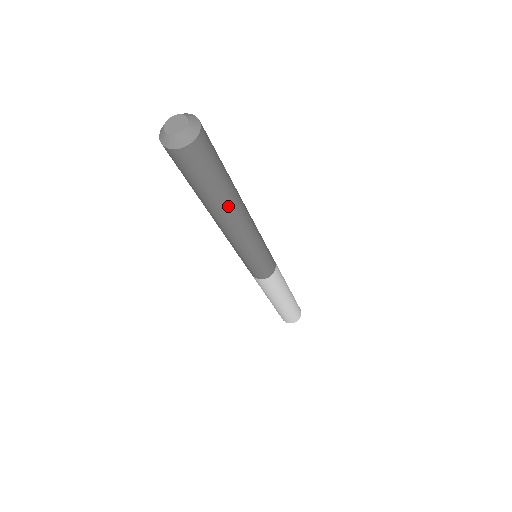
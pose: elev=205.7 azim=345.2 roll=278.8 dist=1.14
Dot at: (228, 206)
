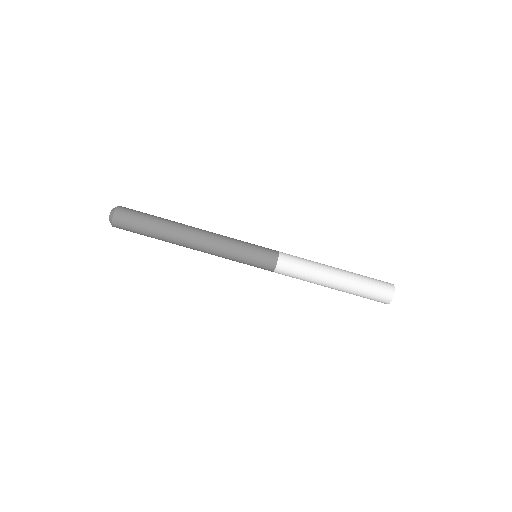
Dot at: (174, 223)
